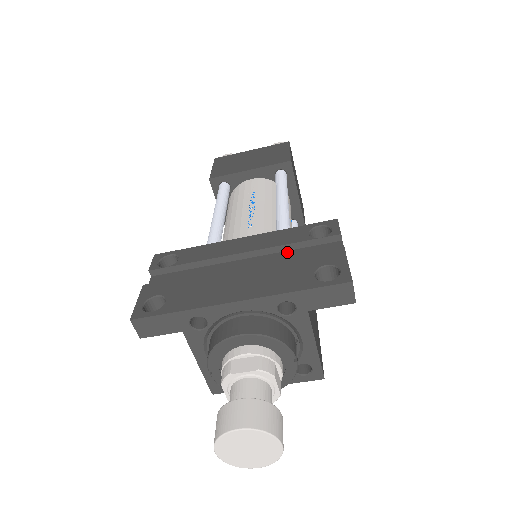
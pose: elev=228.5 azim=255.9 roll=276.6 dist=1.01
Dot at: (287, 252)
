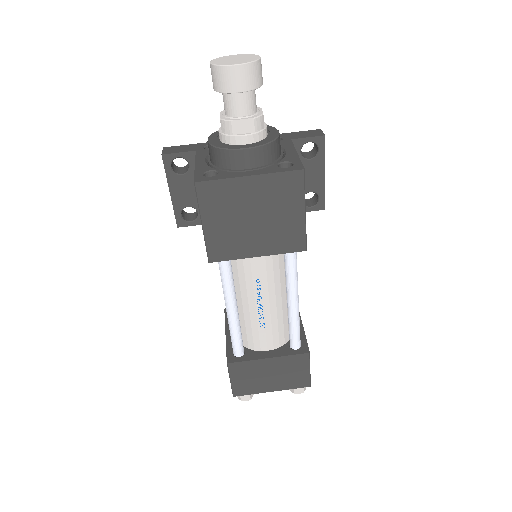
Dot at: occluded
